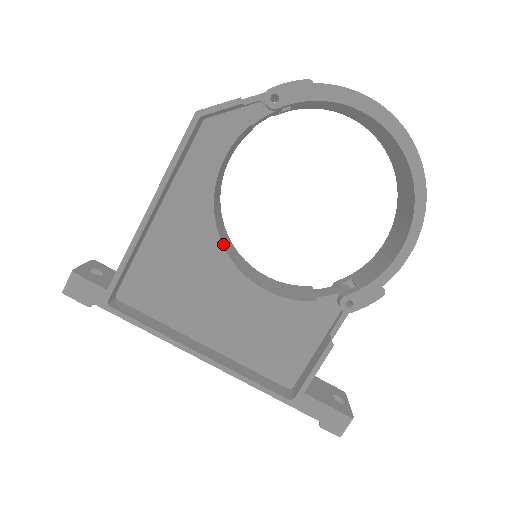
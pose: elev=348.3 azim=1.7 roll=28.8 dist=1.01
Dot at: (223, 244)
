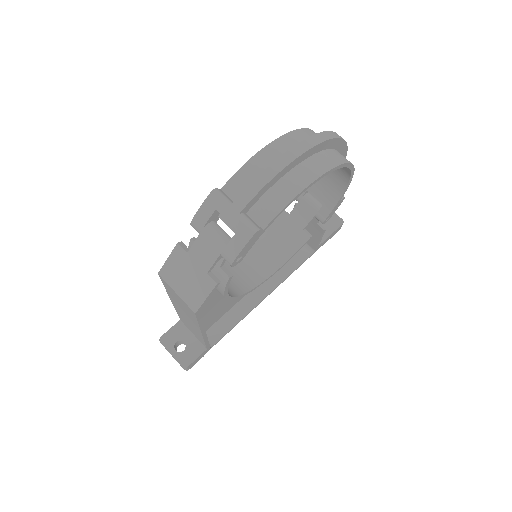
Dot at: (249, 288)
